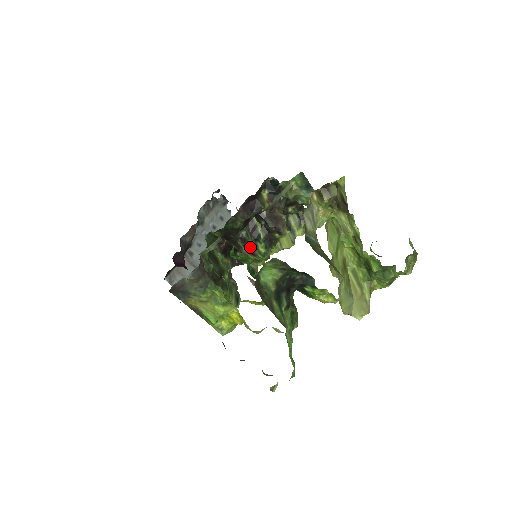
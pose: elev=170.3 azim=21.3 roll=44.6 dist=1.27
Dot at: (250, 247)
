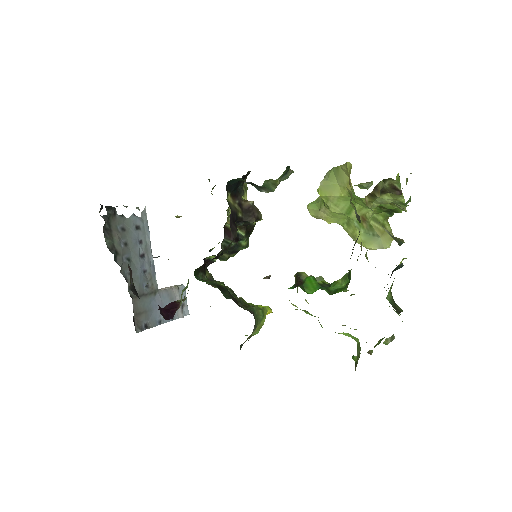
Dot at: (233, 250)
